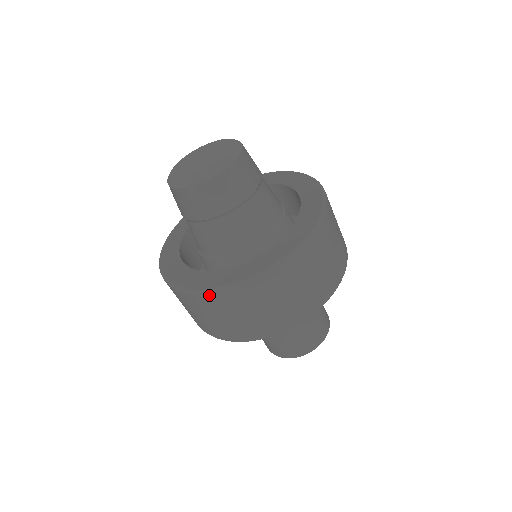
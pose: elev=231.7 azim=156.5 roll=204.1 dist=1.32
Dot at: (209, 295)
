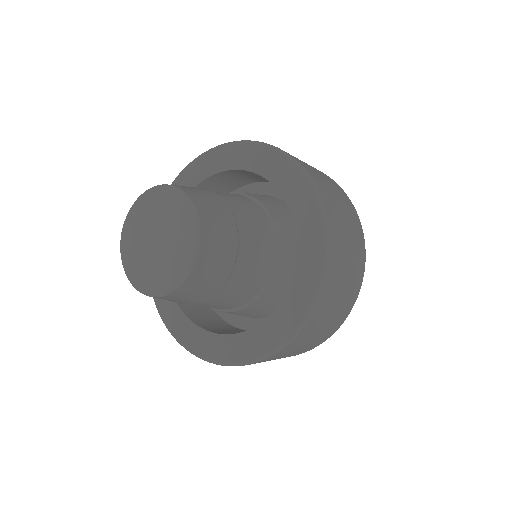
Dot at: (200, 357)
